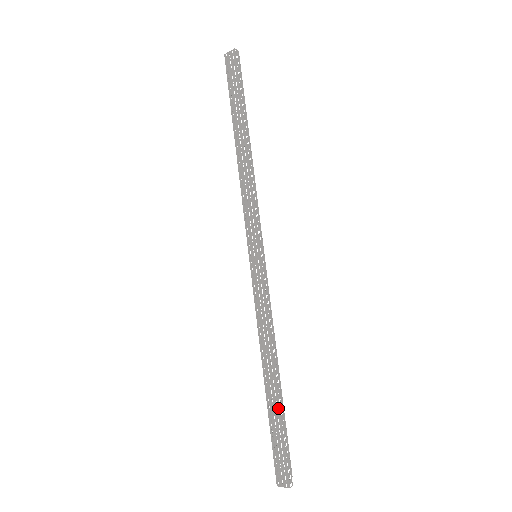
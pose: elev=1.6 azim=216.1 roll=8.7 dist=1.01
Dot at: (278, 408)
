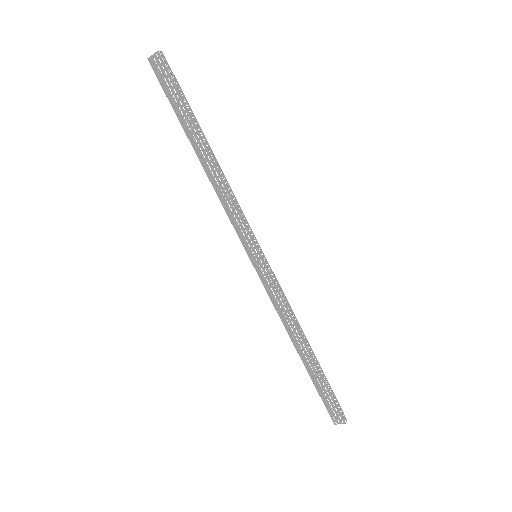
Dot at: (318, 372)
